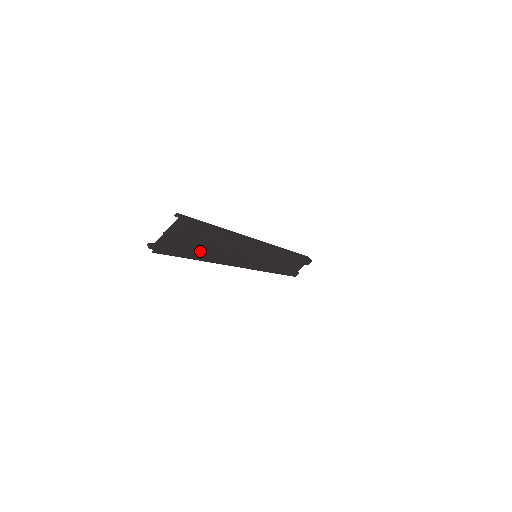
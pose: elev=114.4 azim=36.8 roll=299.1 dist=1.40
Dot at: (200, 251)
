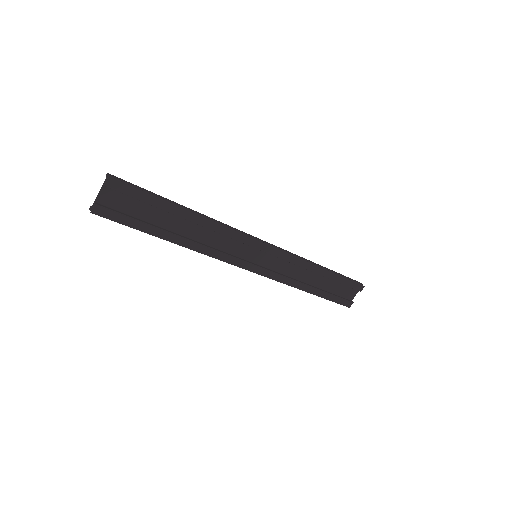
Dot at: (160, 227)
